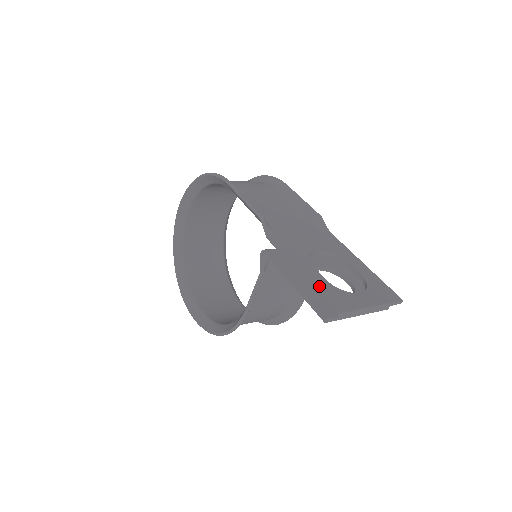
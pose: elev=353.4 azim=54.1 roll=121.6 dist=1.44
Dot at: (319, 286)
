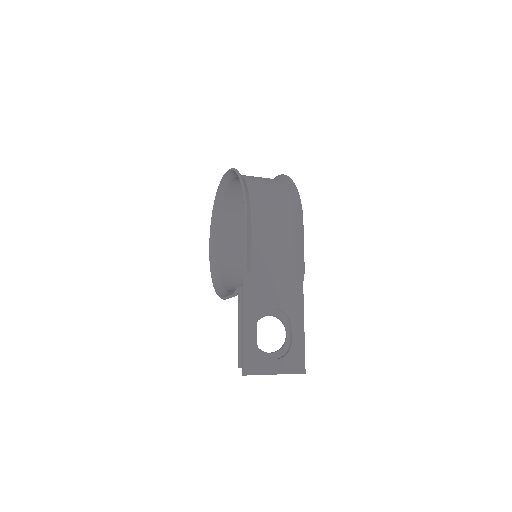
Dot at: (246, 347)
